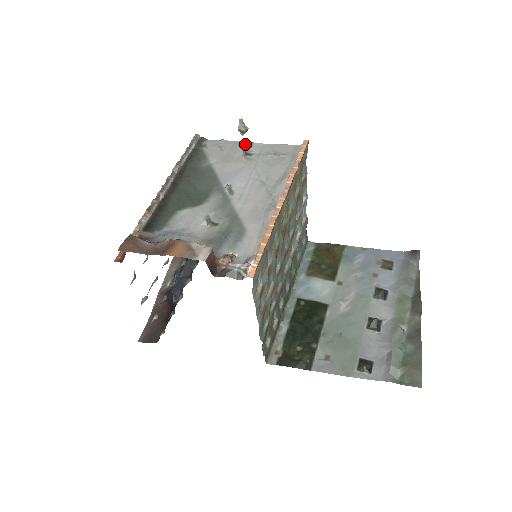
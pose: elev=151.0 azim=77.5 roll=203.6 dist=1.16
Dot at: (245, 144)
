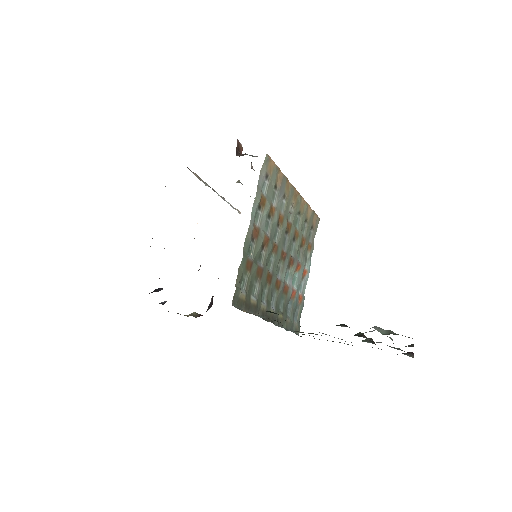
Dot at: occluded
